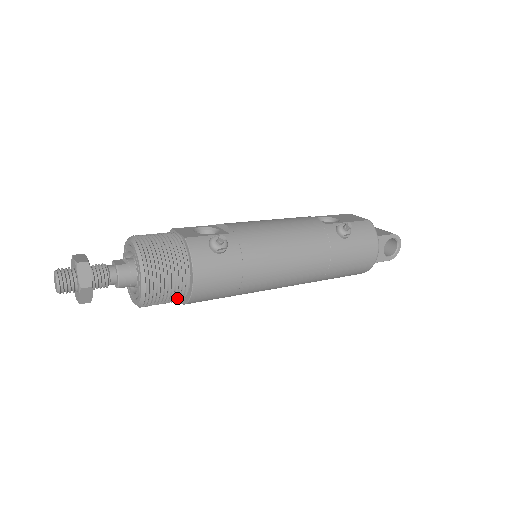
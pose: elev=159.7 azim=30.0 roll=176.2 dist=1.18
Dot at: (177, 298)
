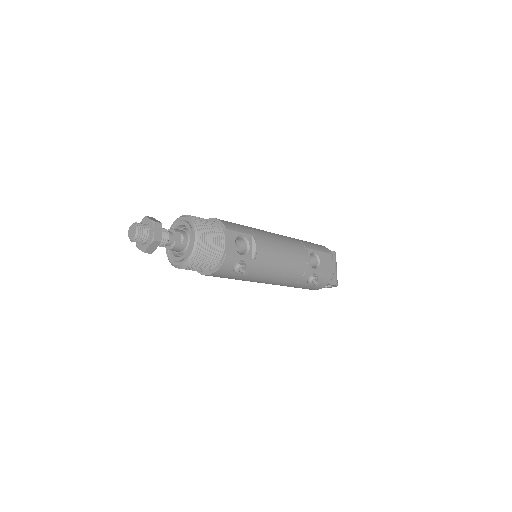
Dot at: occluded
